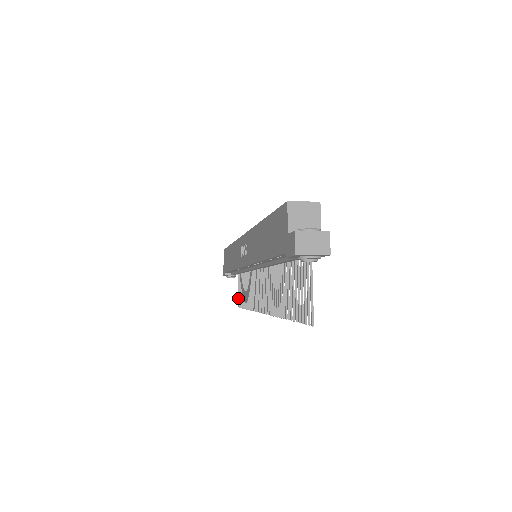
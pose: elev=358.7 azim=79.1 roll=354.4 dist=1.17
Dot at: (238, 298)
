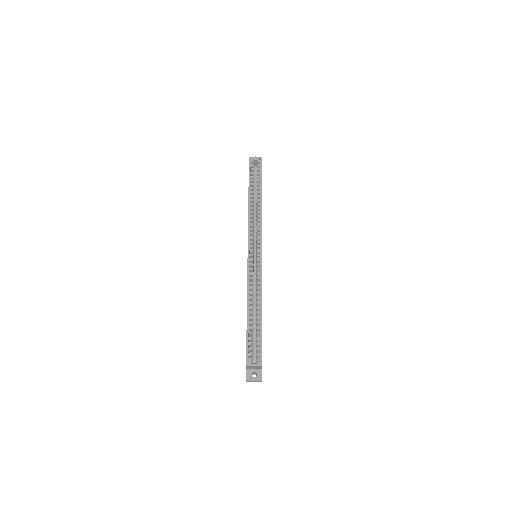
Dot at: occluded
